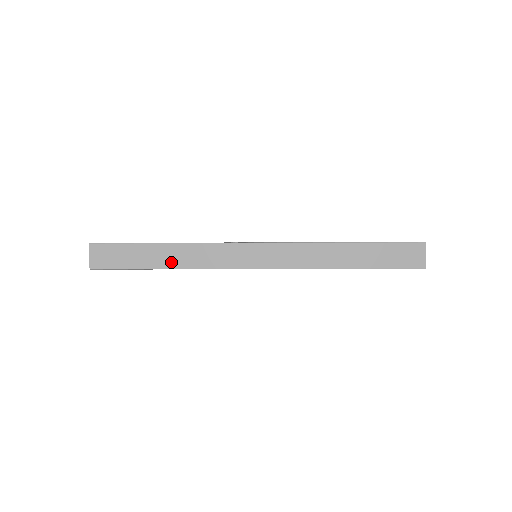
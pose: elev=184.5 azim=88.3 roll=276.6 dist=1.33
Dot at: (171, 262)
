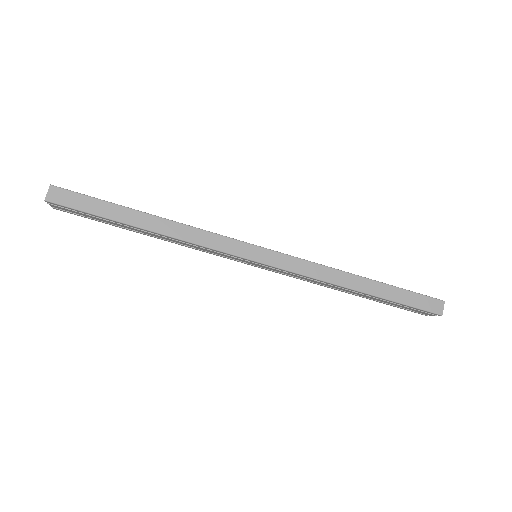
Dot at: occluded
